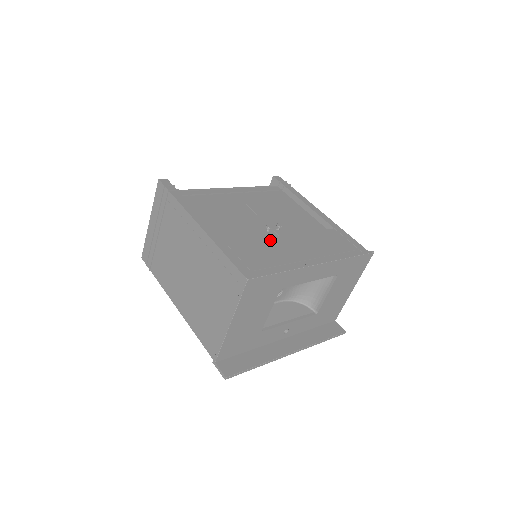
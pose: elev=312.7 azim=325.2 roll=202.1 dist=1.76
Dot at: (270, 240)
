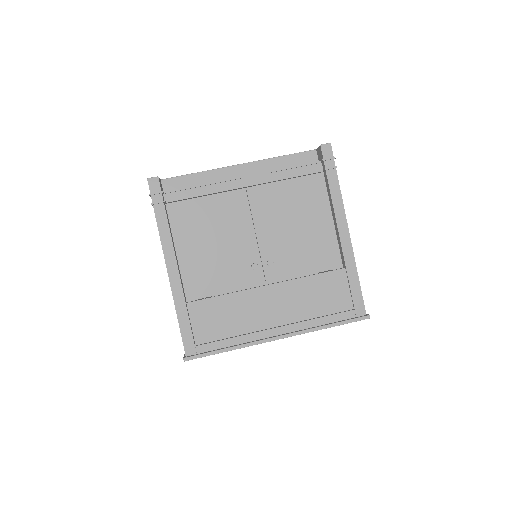
Dot at: (241, 295)
